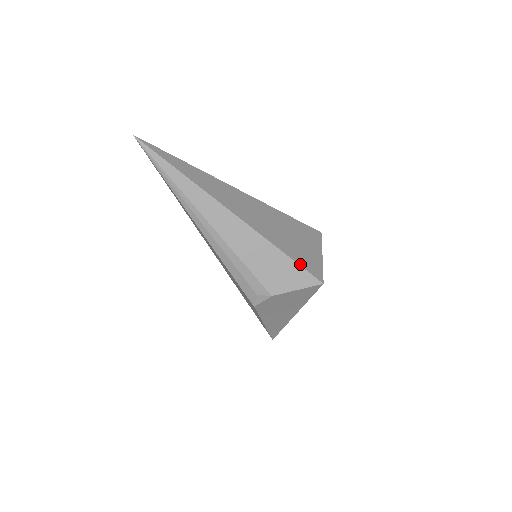
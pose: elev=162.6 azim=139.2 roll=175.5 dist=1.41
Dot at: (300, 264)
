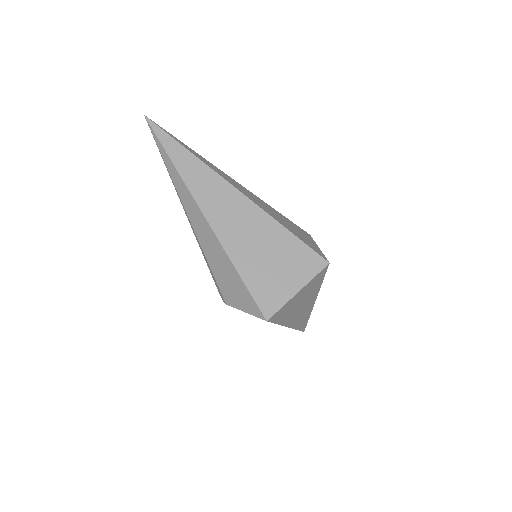
Dot at: (251, 291)
